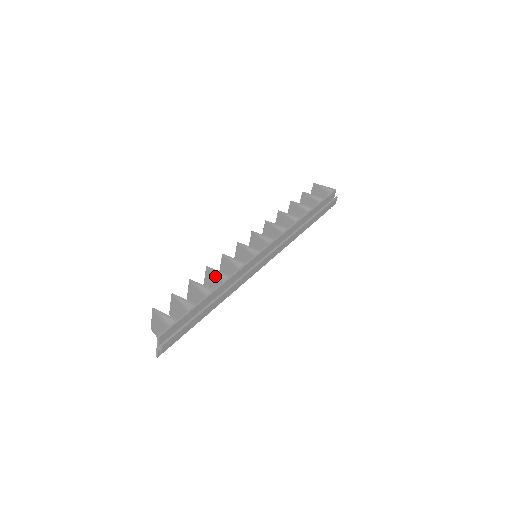
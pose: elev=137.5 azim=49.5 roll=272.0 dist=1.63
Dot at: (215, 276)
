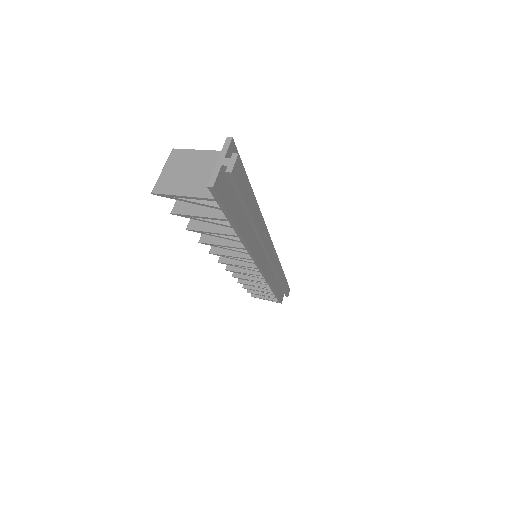
Dot at: occluded
